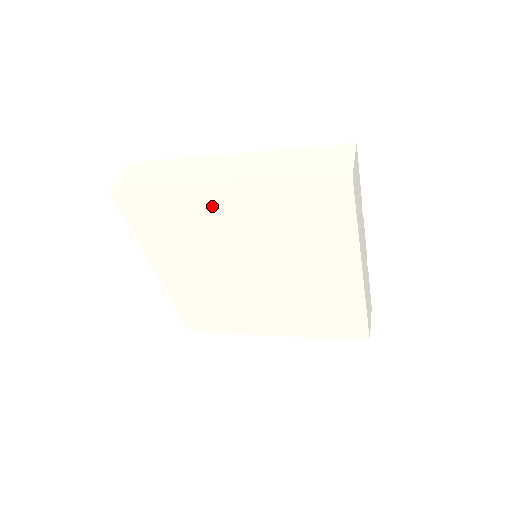
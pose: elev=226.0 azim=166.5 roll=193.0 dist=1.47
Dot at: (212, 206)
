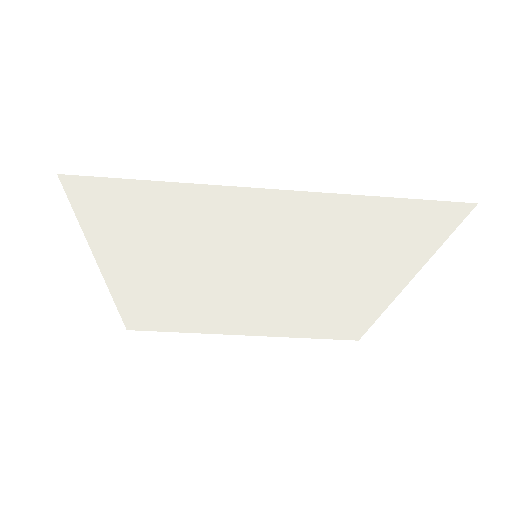
Dot at: (244, 213)
